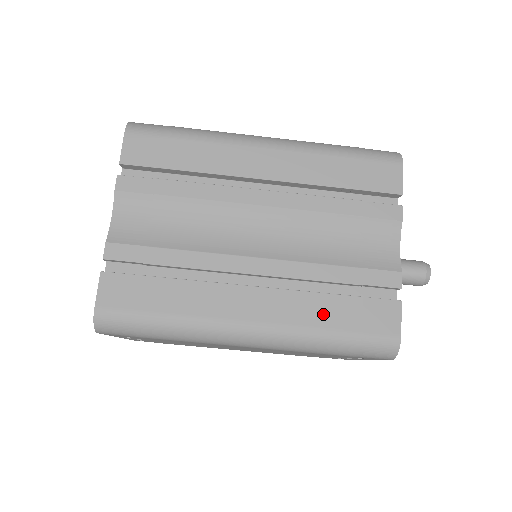
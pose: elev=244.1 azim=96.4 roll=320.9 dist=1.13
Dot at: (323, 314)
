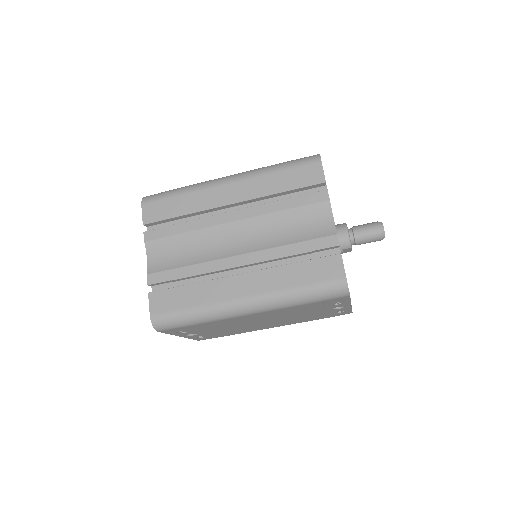
Dot at: (289, 278)
